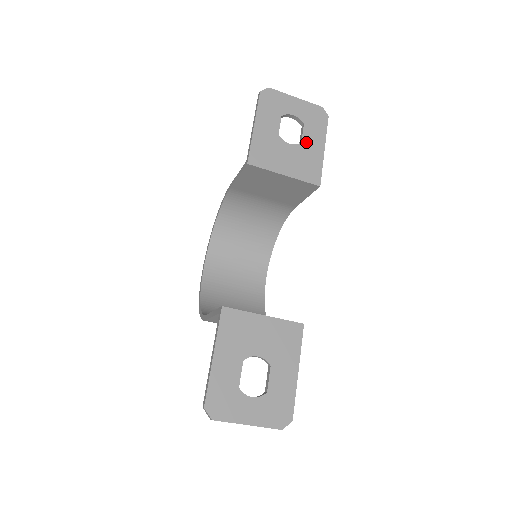
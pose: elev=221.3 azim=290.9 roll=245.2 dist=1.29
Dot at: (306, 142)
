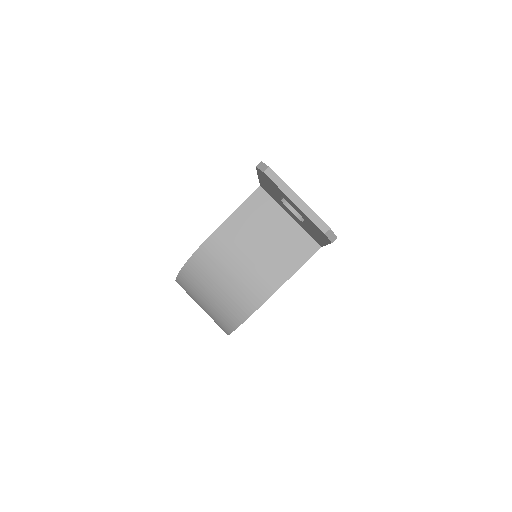
Dot at: occluded
